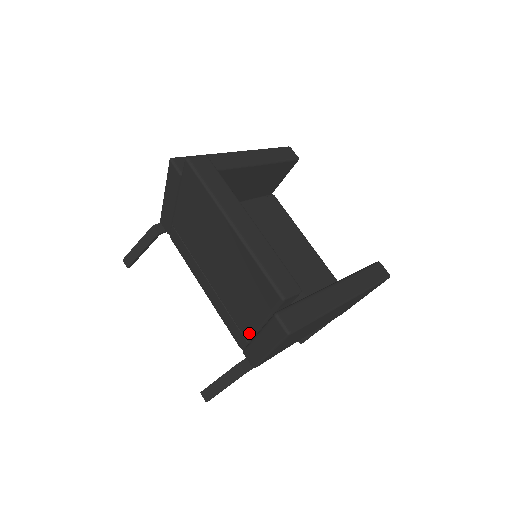
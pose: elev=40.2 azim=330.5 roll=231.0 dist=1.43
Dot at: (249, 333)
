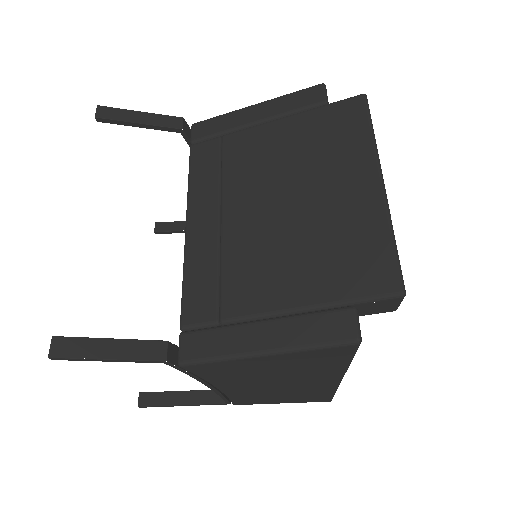
Dot at: (245, 311)
